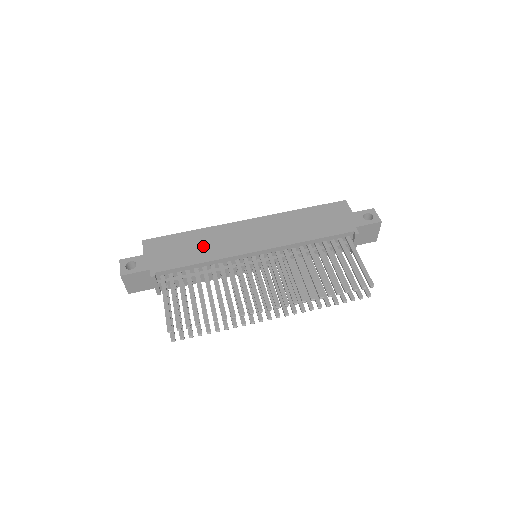
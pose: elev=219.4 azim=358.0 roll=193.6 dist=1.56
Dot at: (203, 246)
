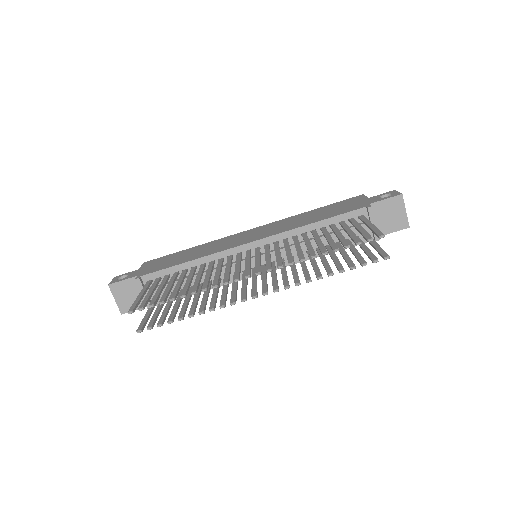
Dot at: (198, 252)
